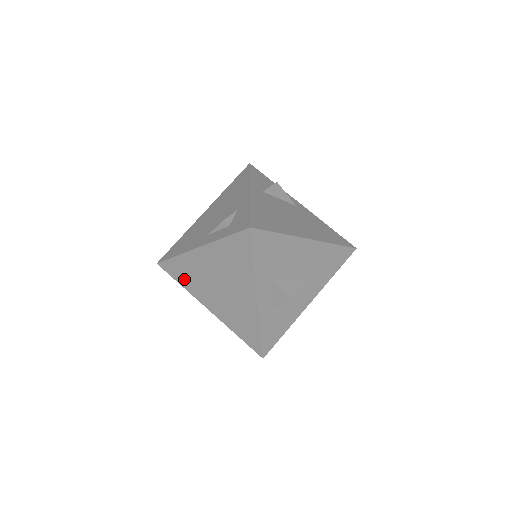
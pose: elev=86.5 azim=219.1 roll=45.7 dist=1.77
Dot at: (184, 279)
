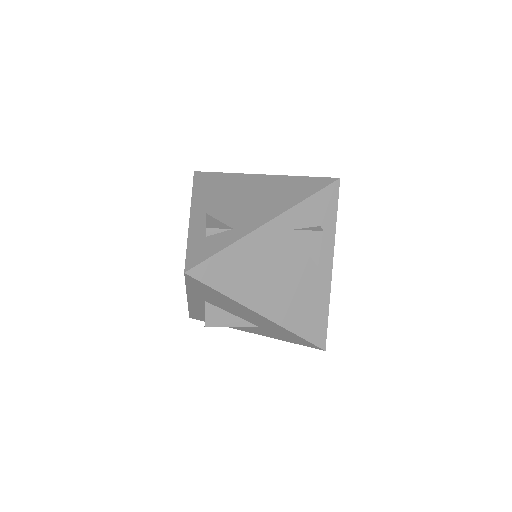
Dot at: occluded
